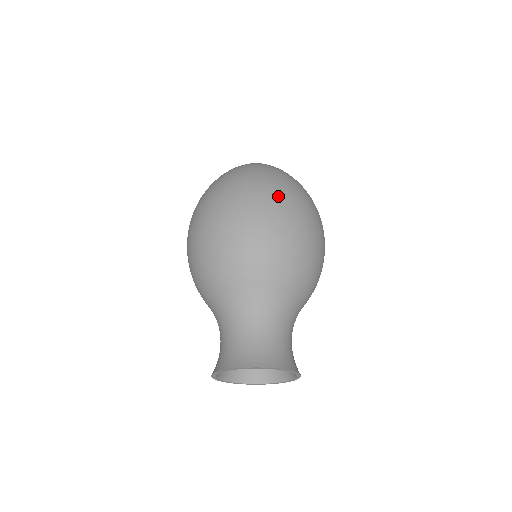
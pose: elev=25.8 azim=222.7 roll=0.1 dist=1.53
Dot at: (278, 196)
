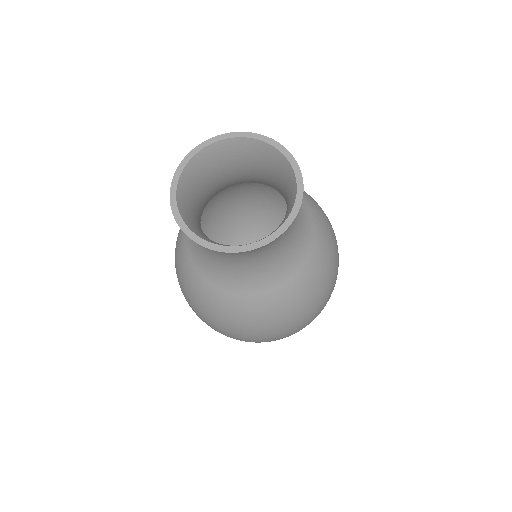
Dot at: (215, 214)
